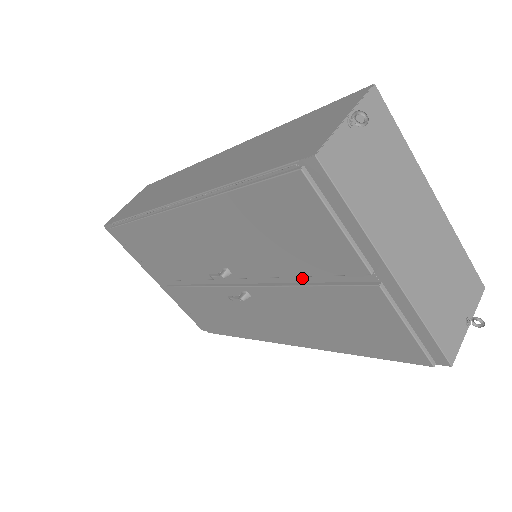
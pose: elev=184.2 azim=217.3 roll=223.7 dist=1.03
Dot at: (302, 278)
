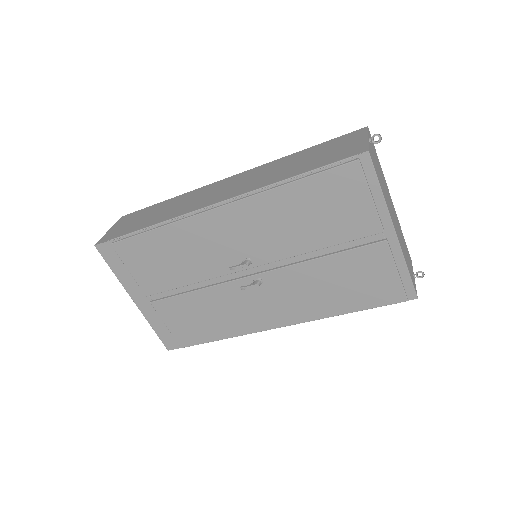
Dot at: (321, 252)
